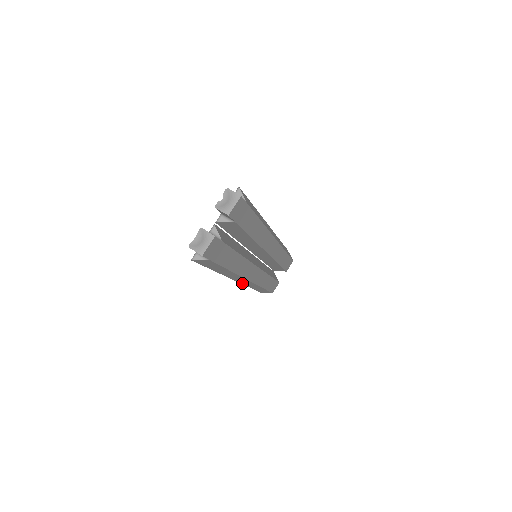
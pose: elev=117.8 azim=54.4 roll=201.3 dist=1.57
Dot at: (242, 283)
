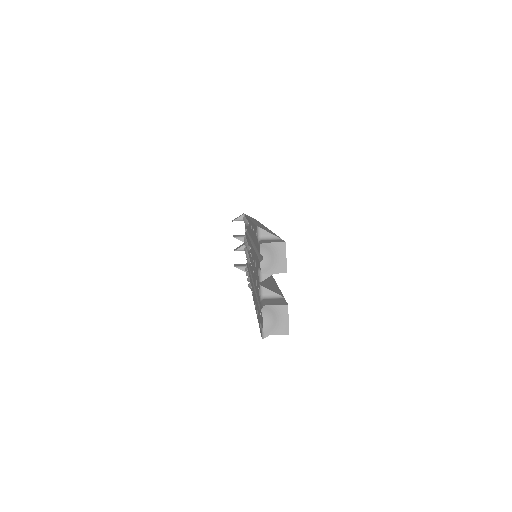
Dot at: occluded
